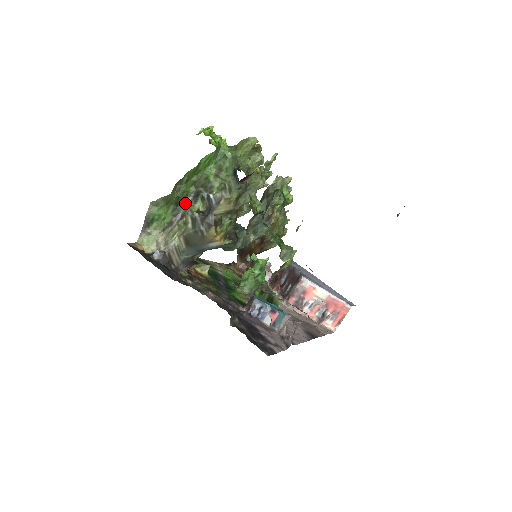
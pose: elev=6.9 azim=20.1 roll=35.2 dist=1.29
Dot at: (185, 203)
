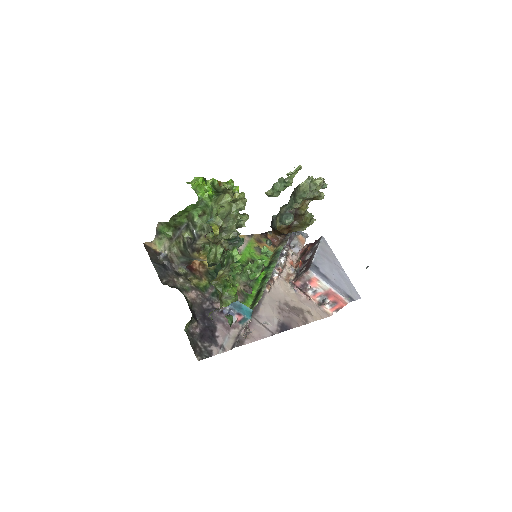
Dot at: (181, 228)
